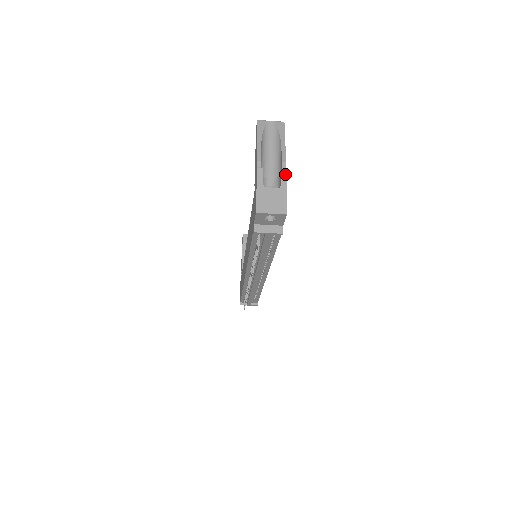
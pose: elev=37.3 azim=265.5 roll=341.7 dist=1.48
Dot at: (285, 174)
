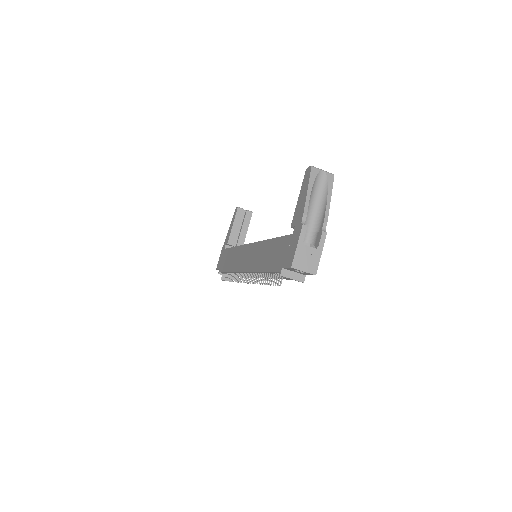
Dot at: (325, 236)
